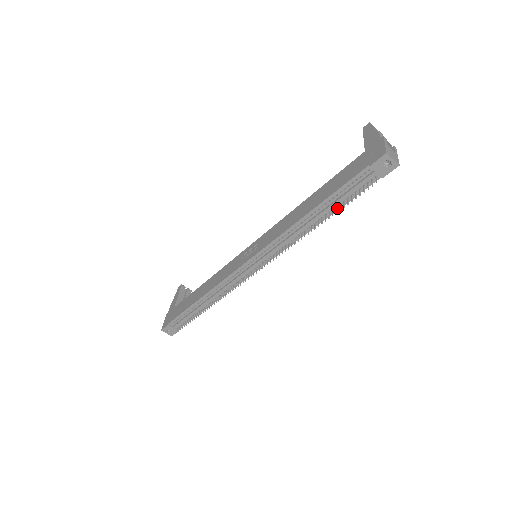
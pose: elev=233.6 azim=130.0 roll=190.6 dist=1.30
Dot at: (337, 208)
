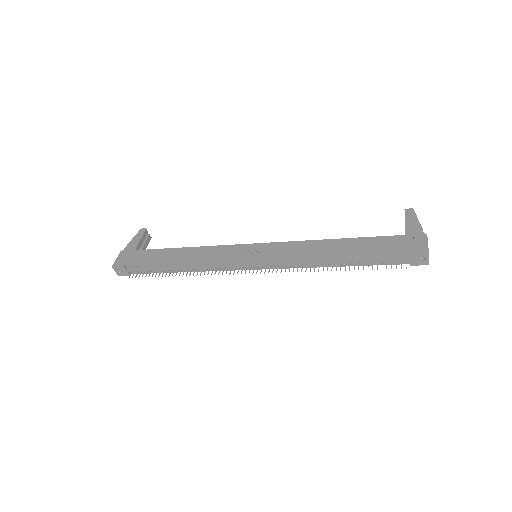
Dot at: (358, 264)
